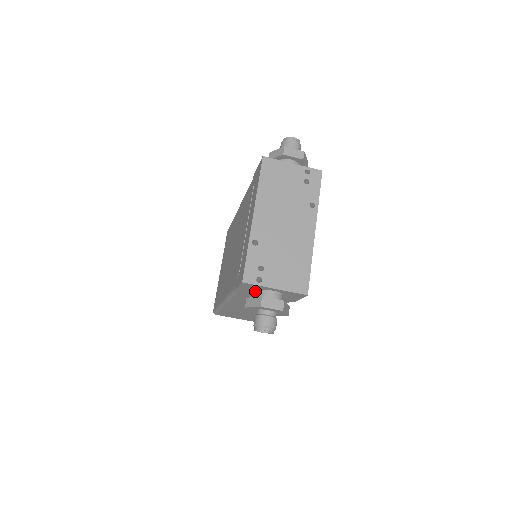
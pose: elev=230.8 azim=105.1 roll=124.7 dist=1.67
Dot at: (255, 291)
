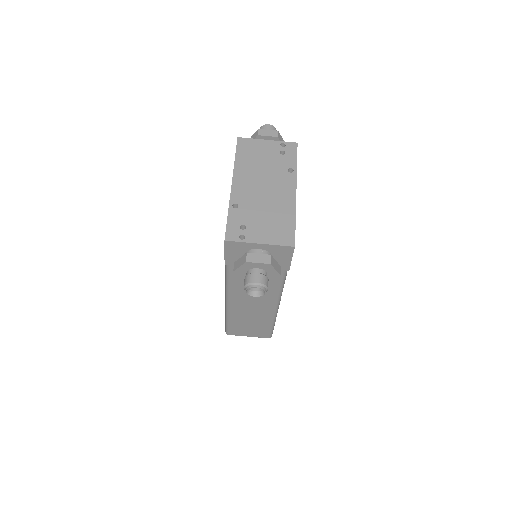
Dot at: occluded
